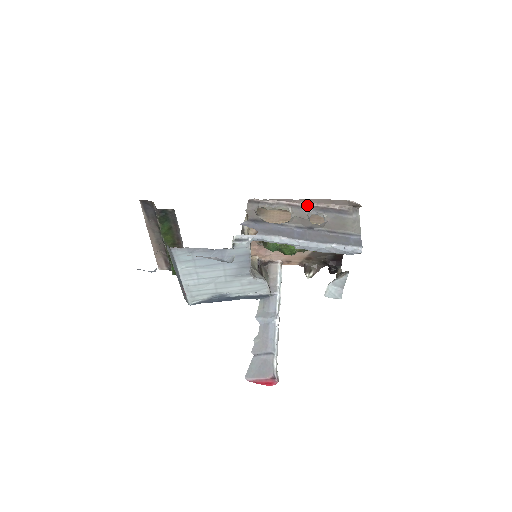
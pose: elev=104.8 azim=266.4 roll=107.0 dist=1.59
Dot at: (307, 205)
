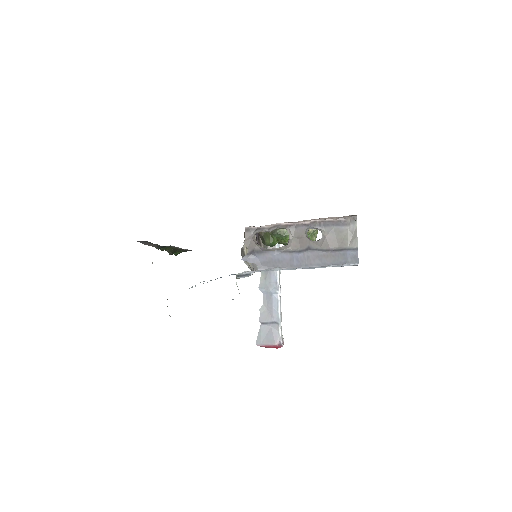
Dot at: (304, 222)
